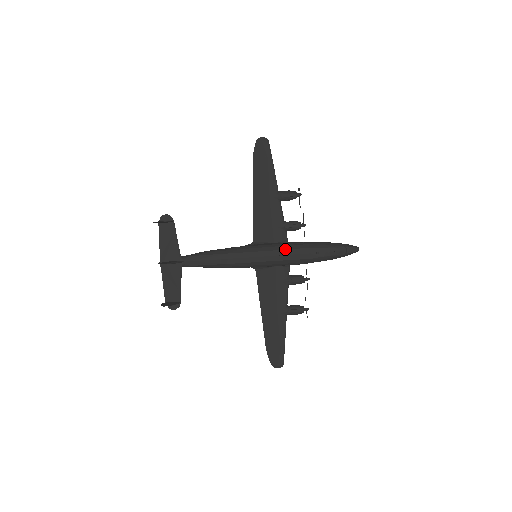
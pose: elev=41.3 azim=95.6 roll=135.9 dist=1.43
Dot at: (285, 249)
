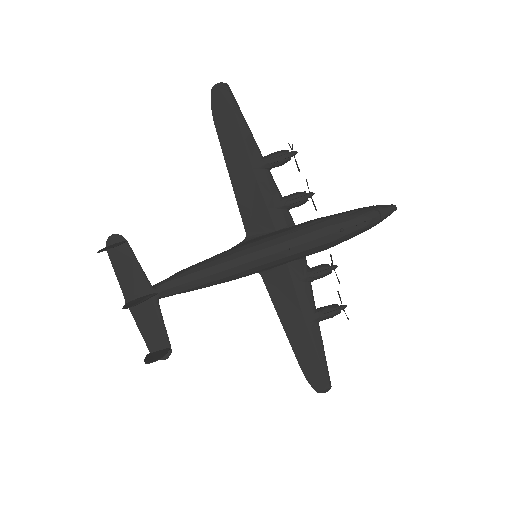
Dot at: (295, 237)
